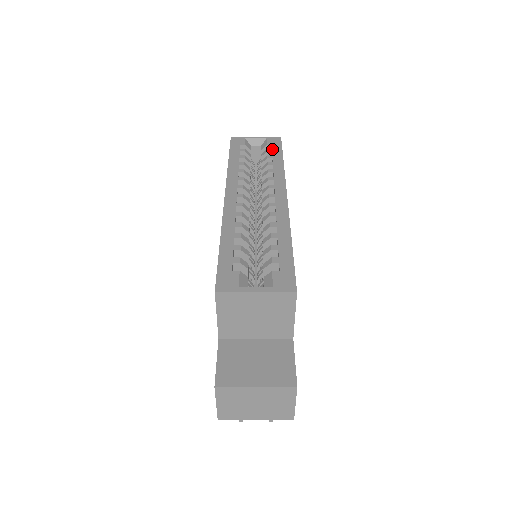
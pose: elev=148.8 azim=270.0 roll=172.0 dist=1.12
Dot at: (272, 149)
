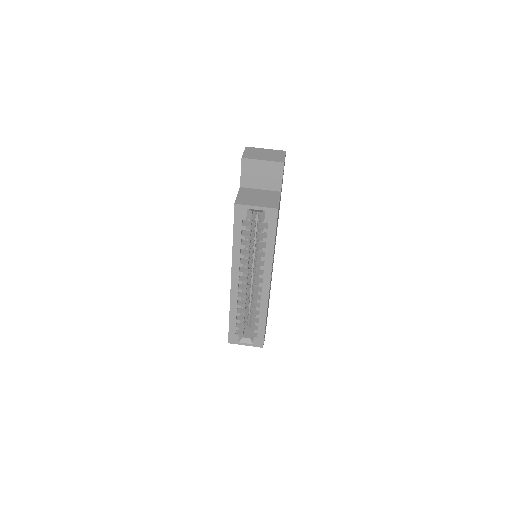
Dot at: (268, 230)
